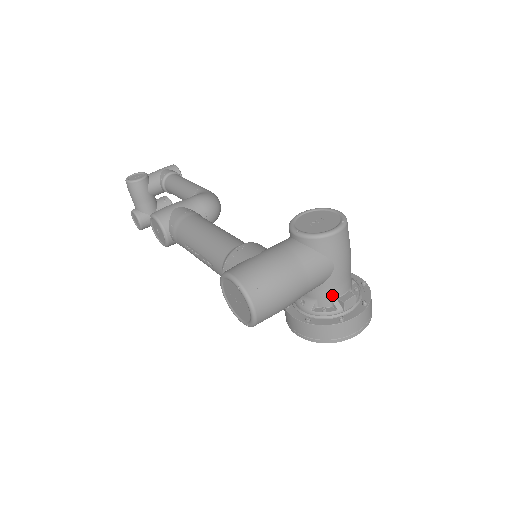
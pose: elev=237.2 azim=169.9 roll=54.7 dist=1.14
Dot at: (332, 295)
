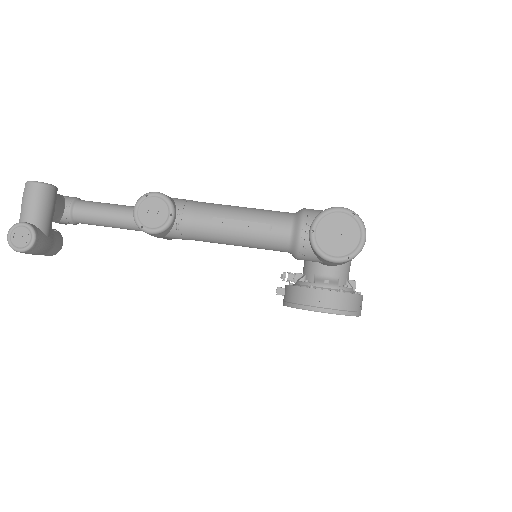
Dot at: (347, 275)
